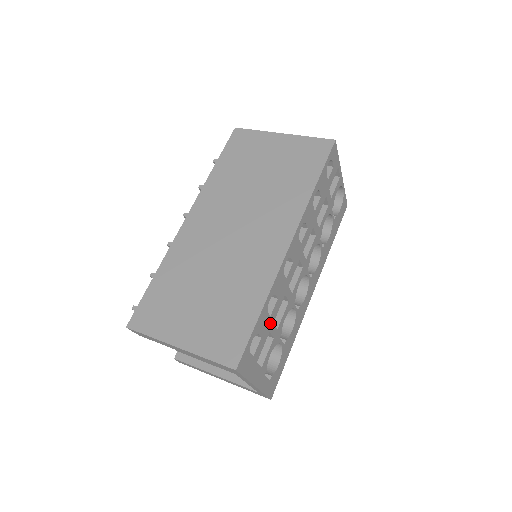
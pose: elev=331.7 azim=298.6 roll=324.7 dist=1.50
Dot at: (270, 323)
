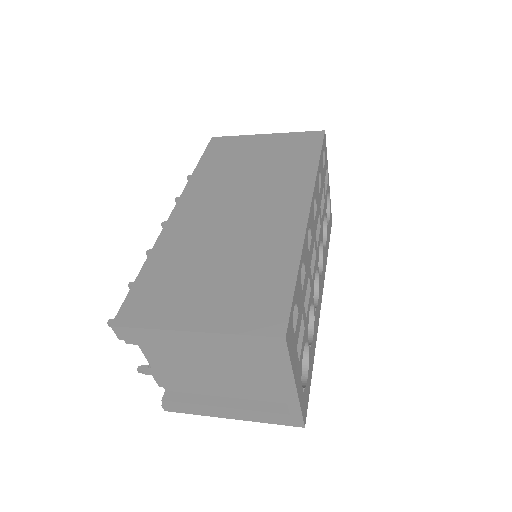
Dot at: (302, 301)
